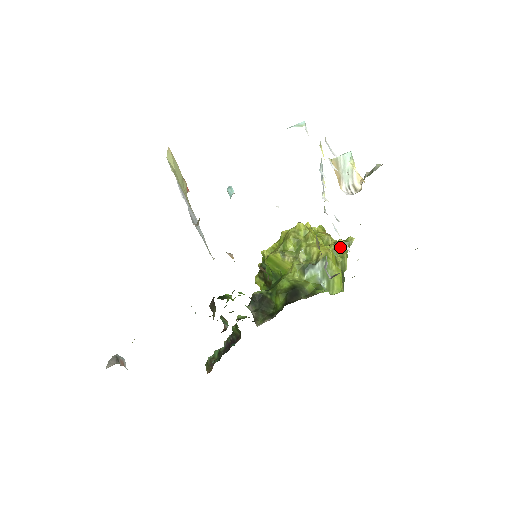
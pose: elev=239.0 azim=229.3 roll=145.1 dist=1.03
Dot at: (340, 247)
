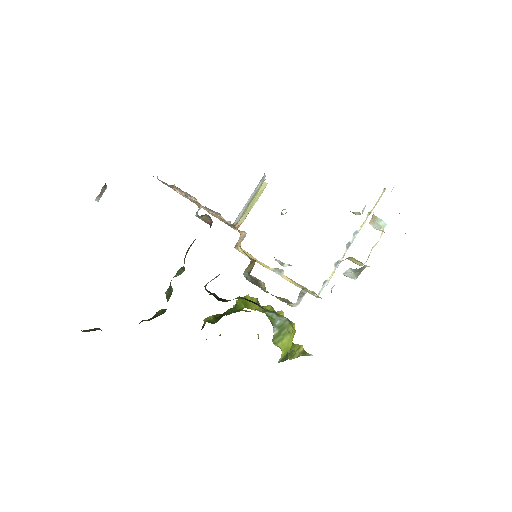
Dot at: (298, 348)
